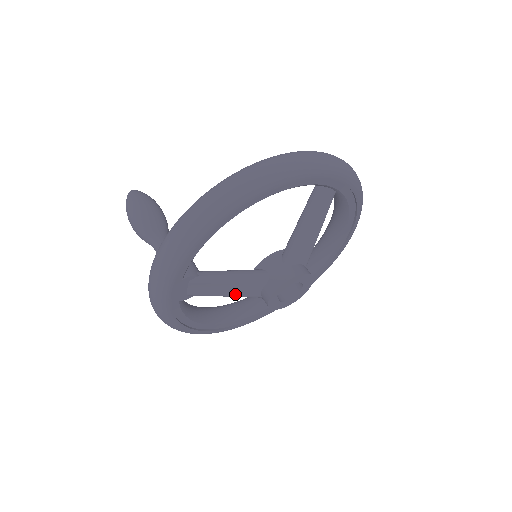
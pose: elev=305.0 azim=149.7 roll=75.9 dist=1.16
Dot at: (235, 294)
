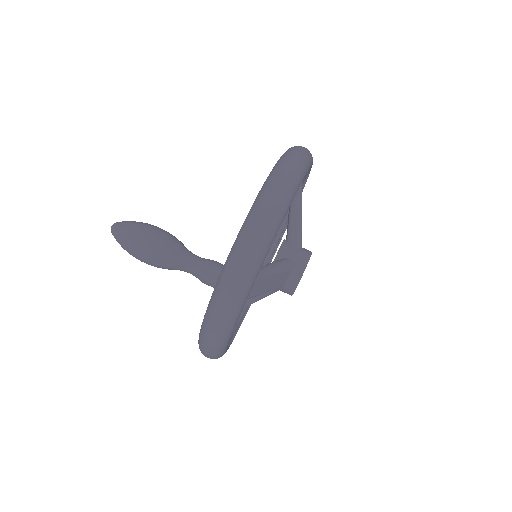
Dot at: (272, 288)
